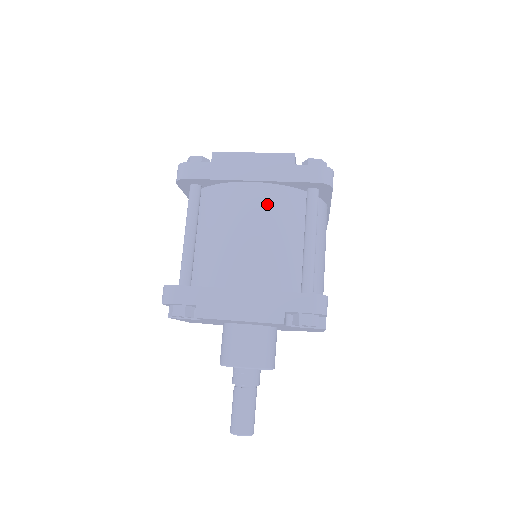
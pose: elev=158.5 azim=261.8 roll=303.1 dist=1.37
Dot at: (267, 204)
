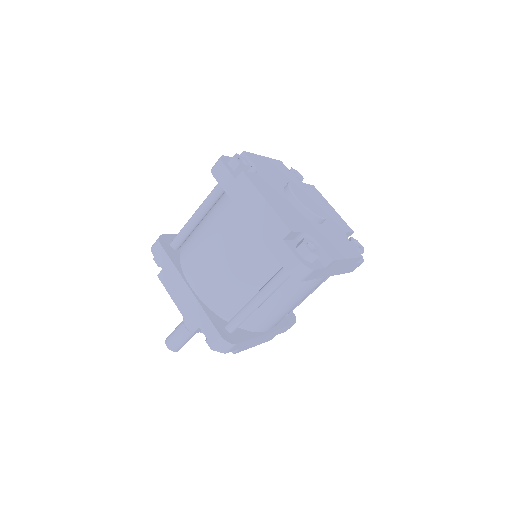
Dot at: (247, 248)
